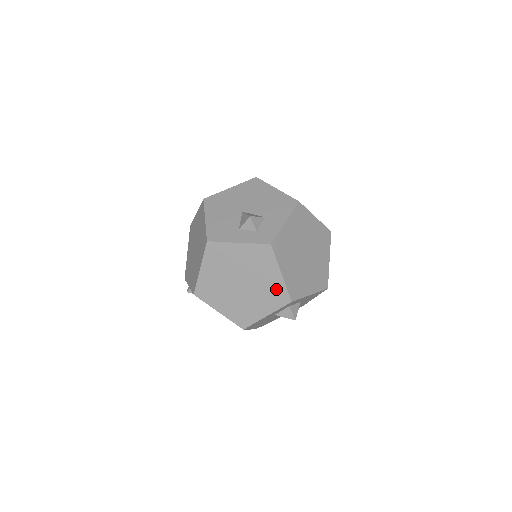
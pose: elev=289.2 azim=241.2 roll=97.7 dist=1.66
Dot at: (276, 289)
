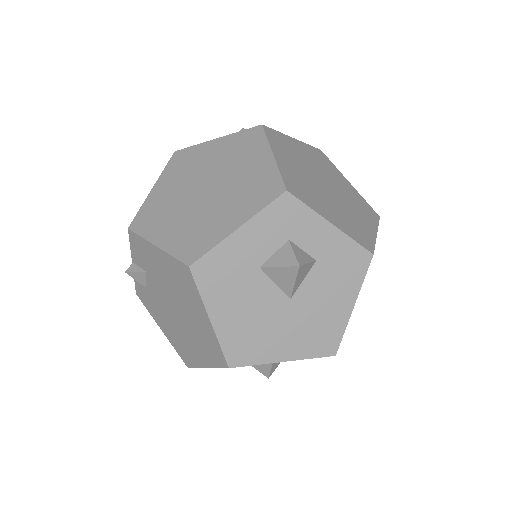
Dot at: (261, 179)
